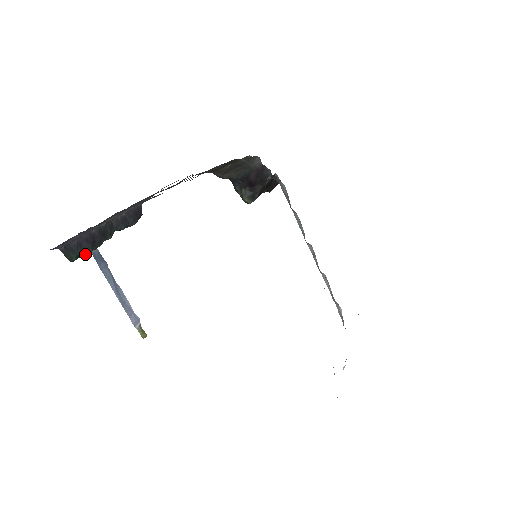
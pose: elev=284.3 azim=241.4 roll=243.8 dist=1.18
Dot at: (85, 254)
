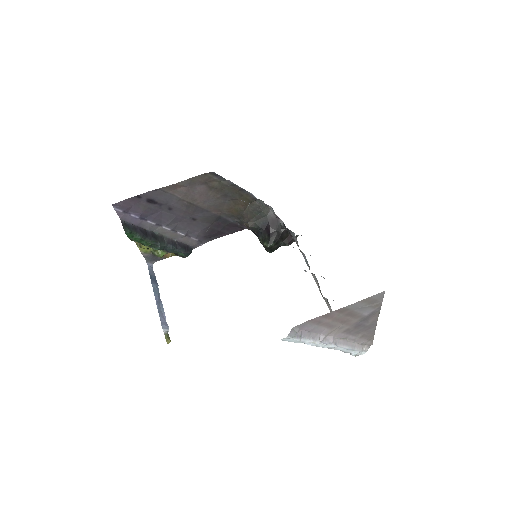
Dot at: (137, 237)
